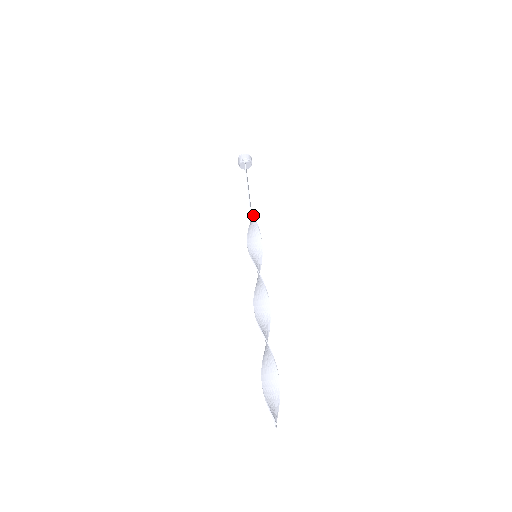
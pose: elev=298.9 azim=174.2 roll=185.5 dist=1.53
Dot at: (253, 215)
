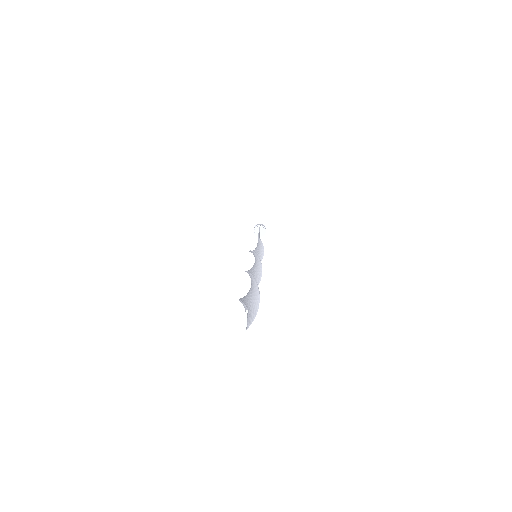
Dot at: (260, 239)
